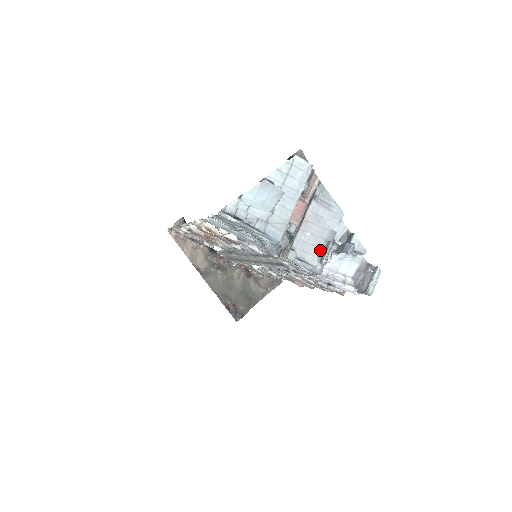
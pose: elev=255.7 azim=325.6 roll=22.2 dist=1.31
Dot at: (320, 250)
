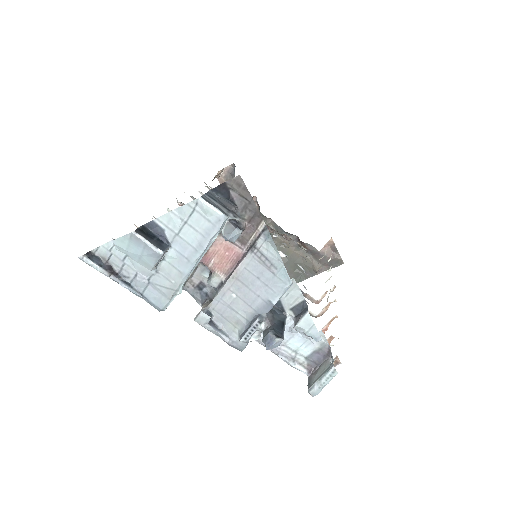
Dot at: (244, 322)
